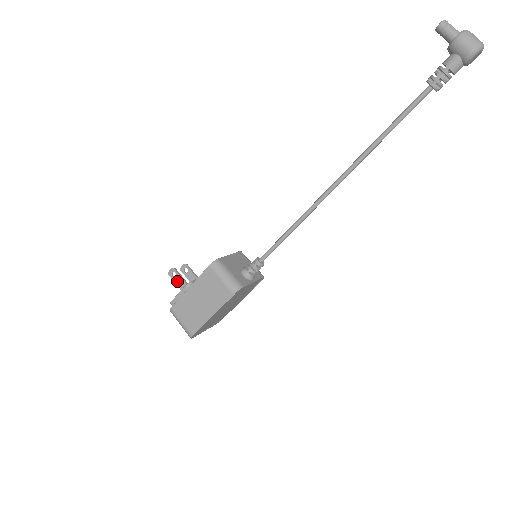
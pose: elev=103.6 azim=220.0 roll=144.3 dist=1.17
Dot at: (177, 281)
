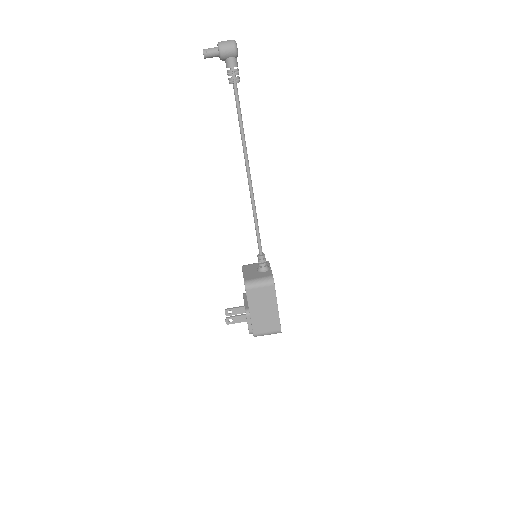
Dot at: (236, 321)
